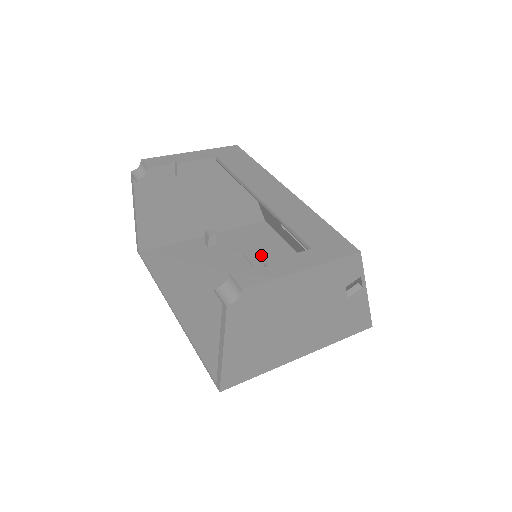
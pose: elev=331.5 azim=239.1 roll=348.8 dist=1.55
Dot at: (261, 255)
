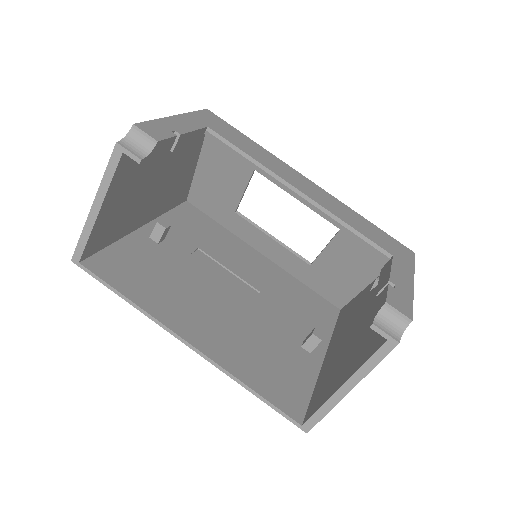
Dot at: (217, 248)
